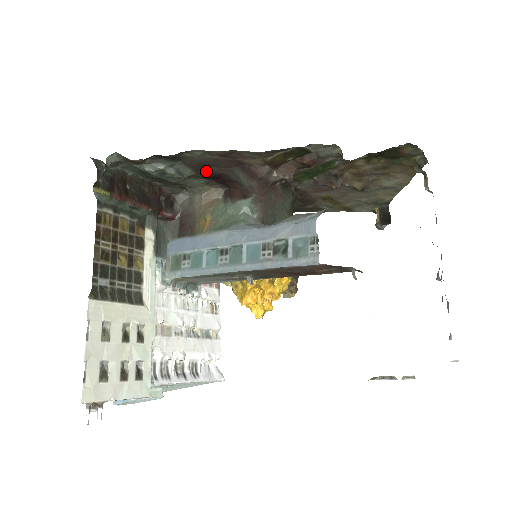
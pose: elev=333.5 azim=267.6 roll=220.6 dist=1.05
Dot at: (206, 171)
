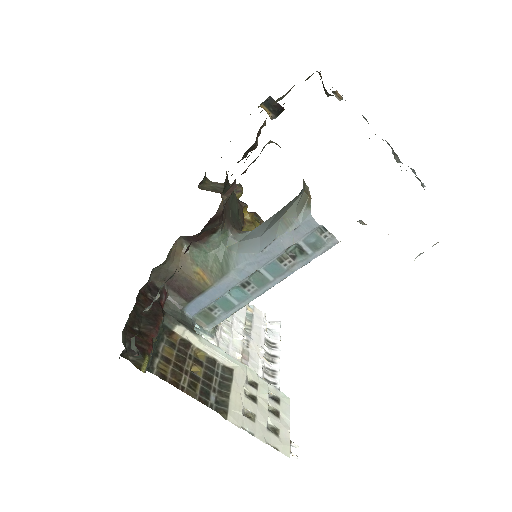
Dot at: occluded
